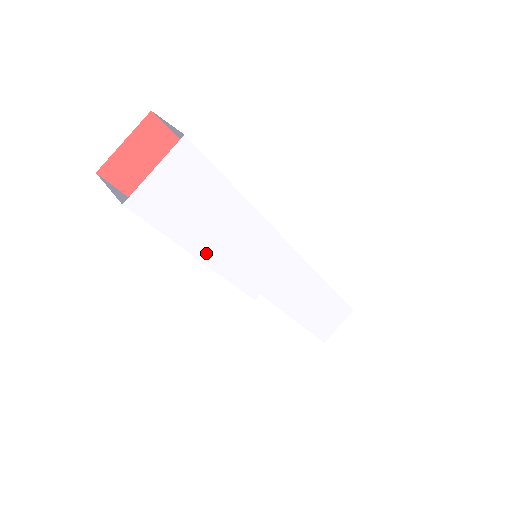
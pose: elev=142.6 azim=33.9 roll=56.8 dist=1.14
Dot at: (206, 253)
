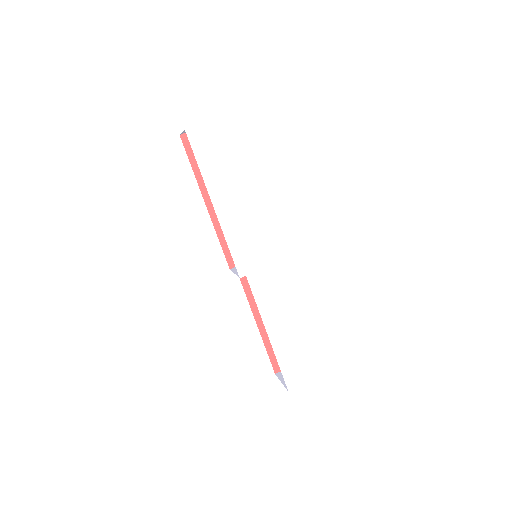
Dot at: (220, 204)
